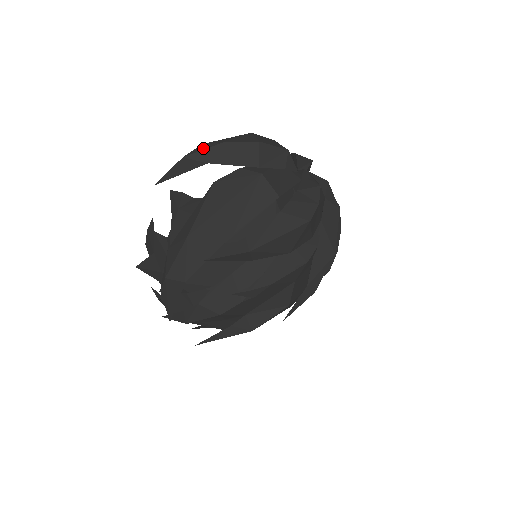
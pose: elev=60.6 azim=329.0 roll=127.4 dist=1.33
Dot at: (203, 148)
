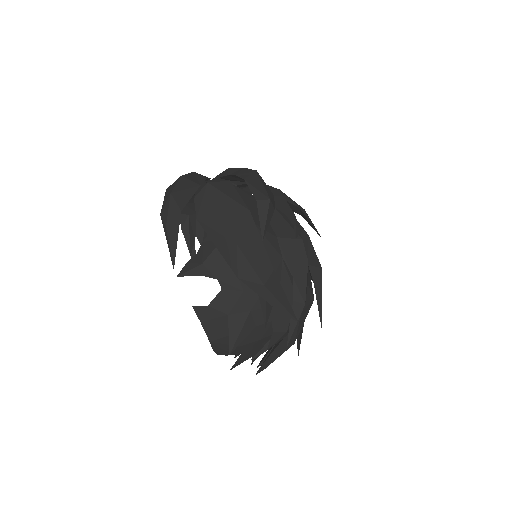
Dot at: (166, 210)
